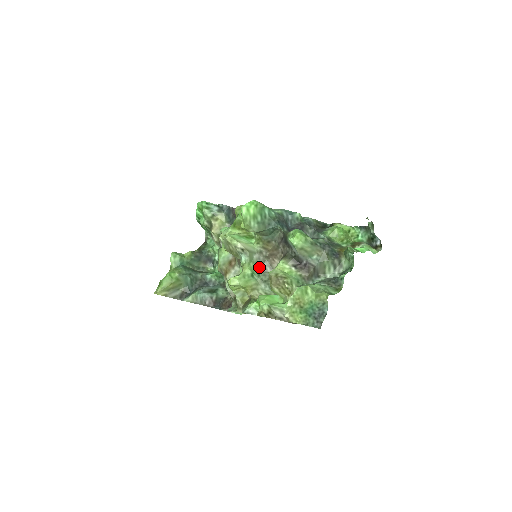
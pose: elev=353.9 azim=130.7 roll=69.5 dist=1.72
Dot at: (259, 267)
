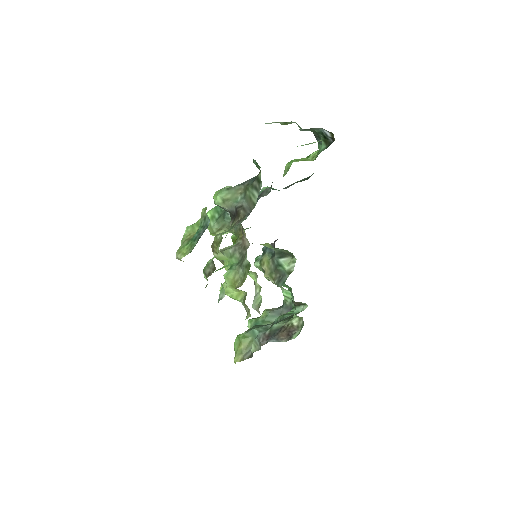
Dot at: (237, 257)
